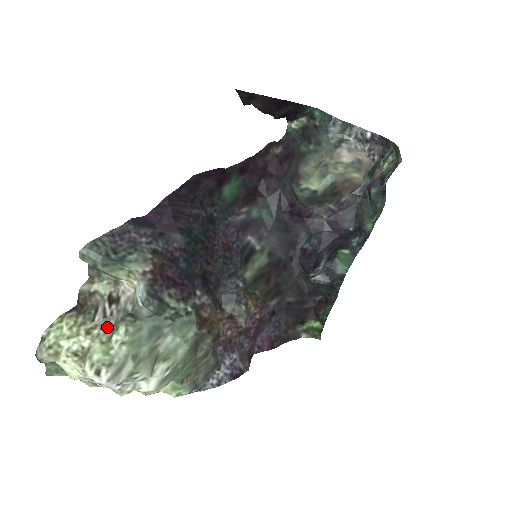
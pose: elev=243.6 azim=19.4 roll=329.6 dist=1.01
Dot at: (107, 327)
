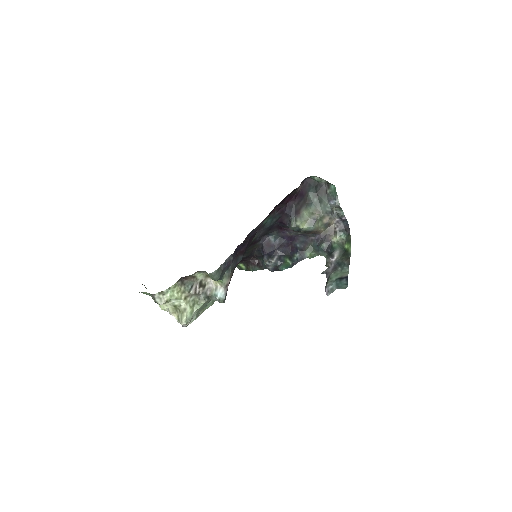
Dot at: (193, 297)
